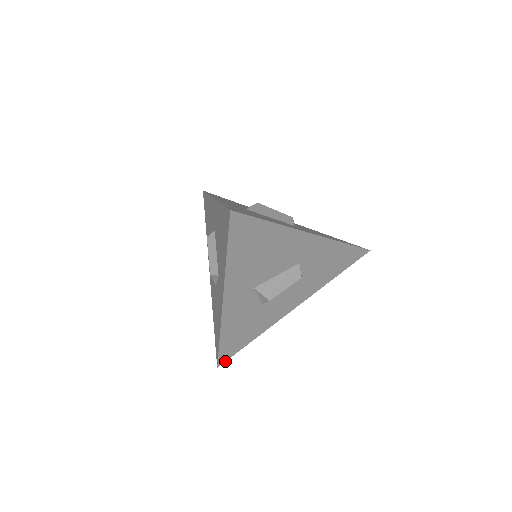
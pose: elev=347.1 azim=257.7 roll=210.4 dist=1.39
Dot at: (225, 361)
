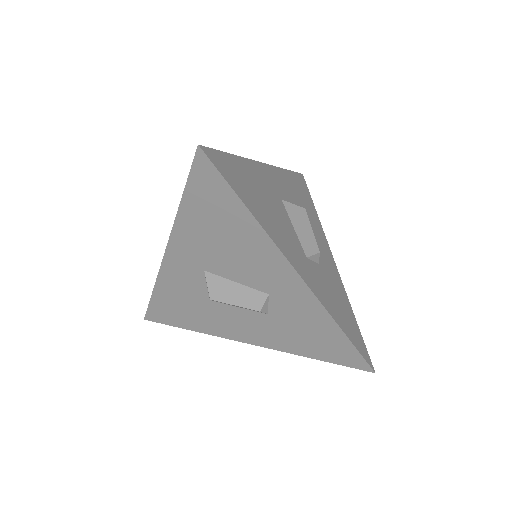
Dot at: (154, 321)
